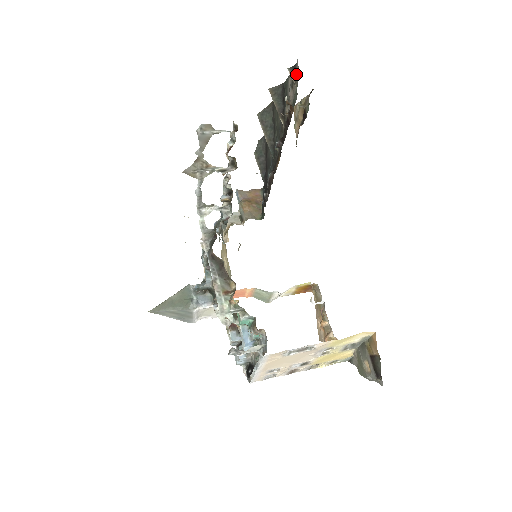
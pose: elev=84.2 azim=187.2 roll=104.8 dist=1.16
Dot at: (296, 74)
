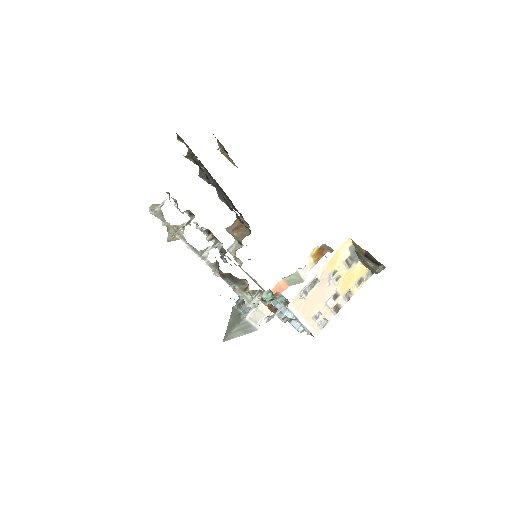
Dot at: (181, 138)
